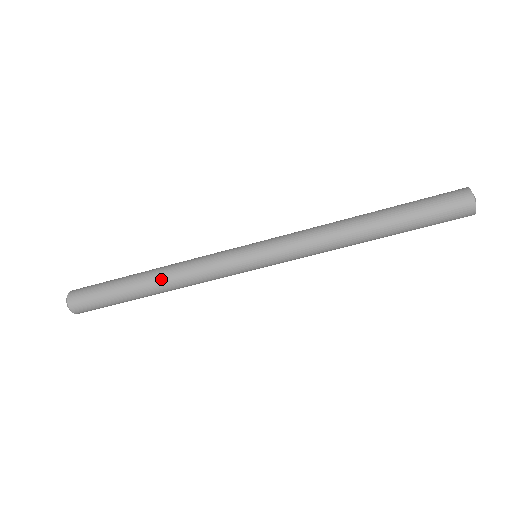
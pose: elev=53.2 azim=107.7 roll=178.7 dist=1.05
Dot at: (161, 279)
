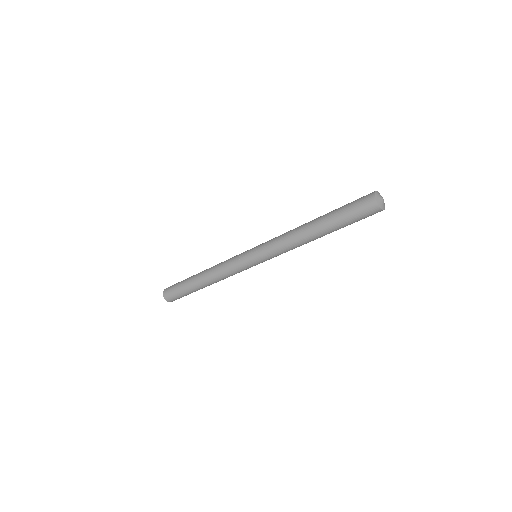
Dot at: (211, 284)
